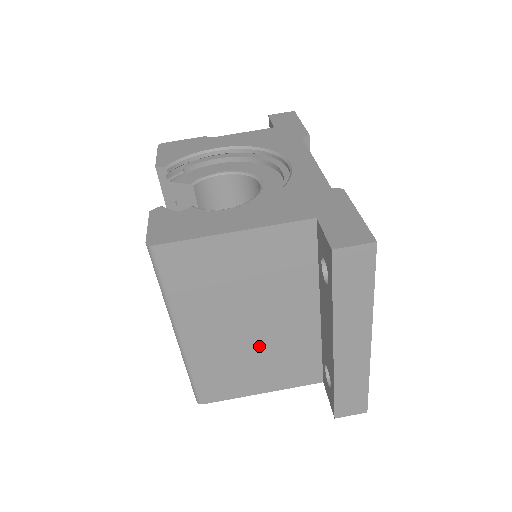
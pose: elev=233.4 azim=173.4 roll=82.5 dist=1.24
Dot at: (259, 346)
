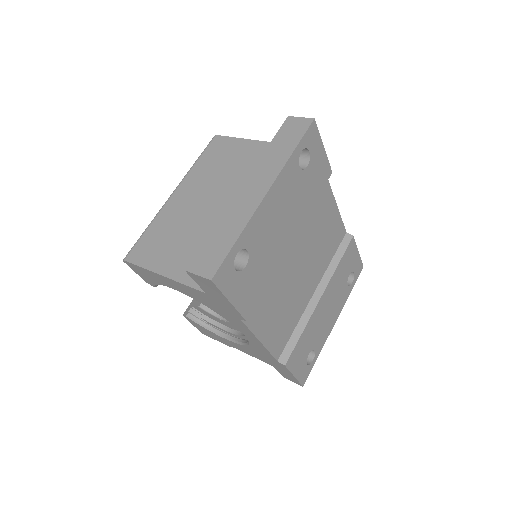
Dot at: (200, 224)
